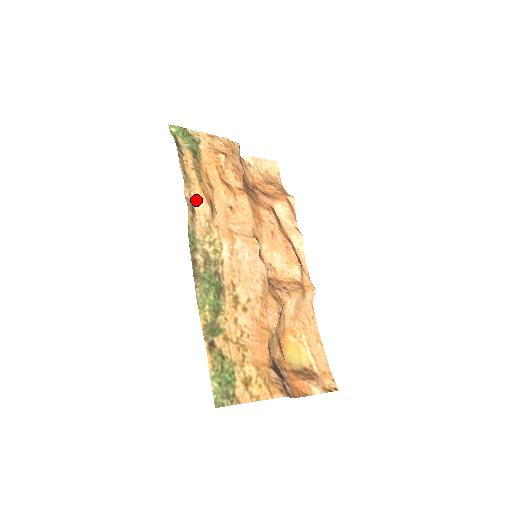
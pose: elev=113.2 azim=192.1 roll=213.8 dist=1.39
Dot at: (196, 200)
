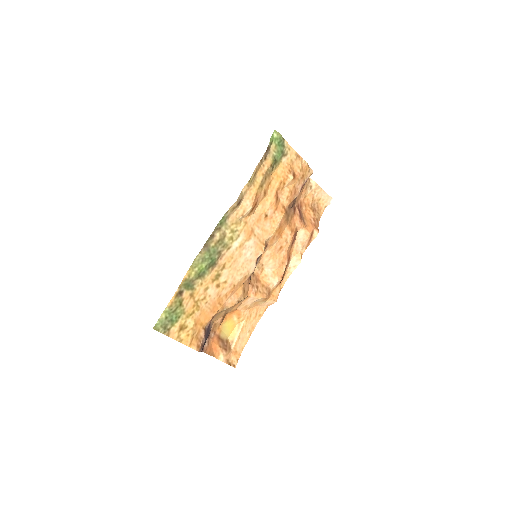
Dot at: (247, 197)
